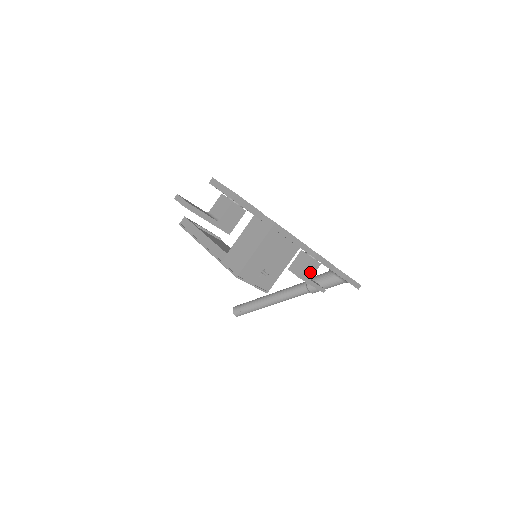
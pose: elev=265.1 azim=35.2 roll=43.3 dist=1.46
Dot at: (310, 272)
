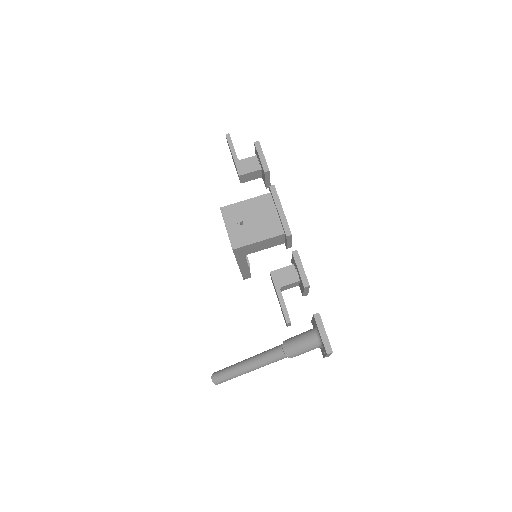
Dot at: (284, 279)
